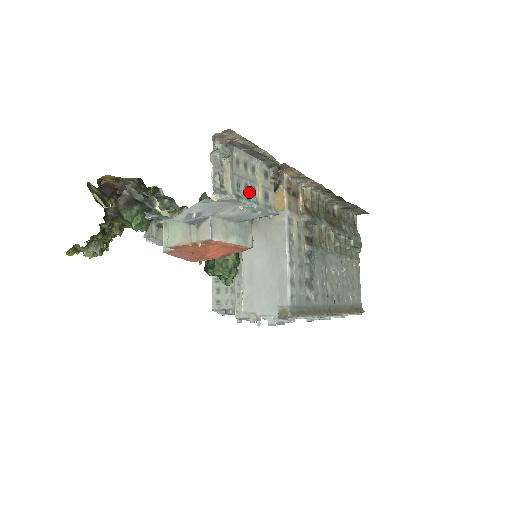
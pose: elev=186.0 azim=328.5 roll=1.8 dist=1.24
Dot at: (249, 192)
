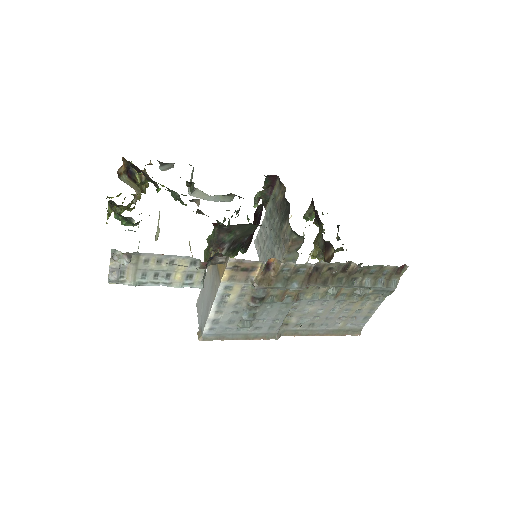
Dot at: (161, 277)
